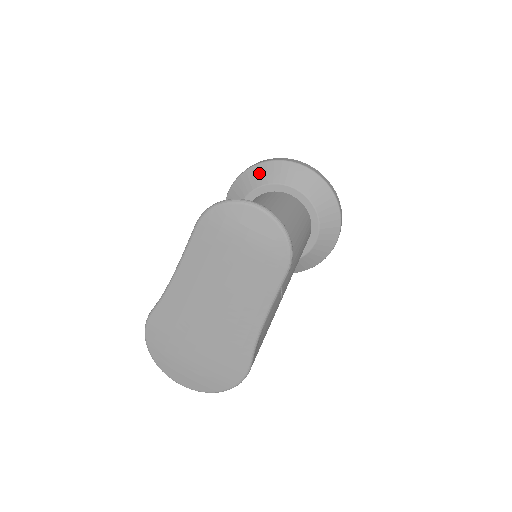
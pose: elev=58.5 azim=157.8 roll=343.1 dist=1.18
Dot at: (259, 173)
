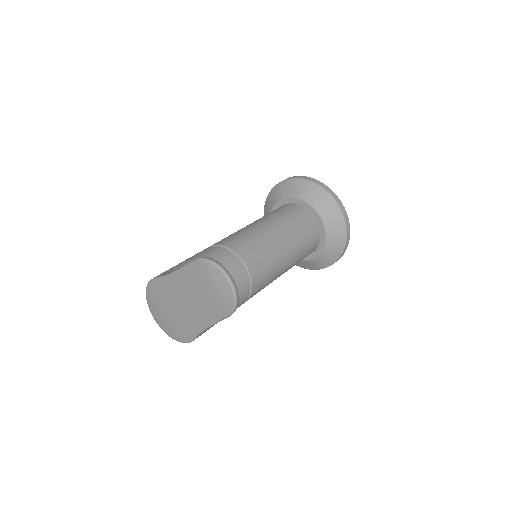
Dot at: (303, 188)
